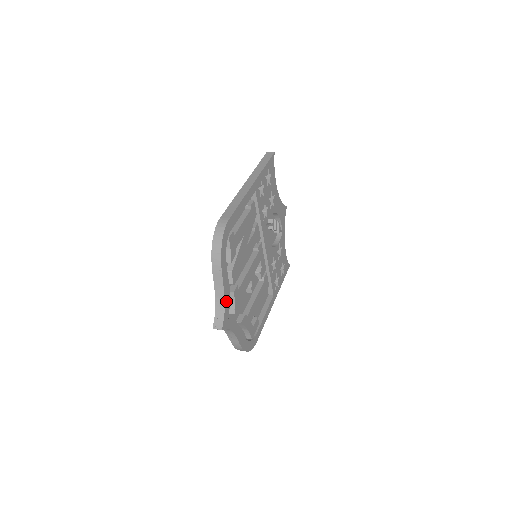
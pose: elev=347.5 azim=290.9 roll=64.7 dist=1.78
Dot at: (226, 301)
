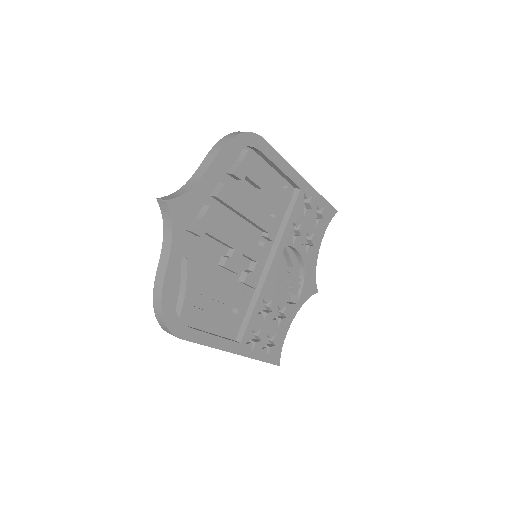
Dot at: (196, 190)
